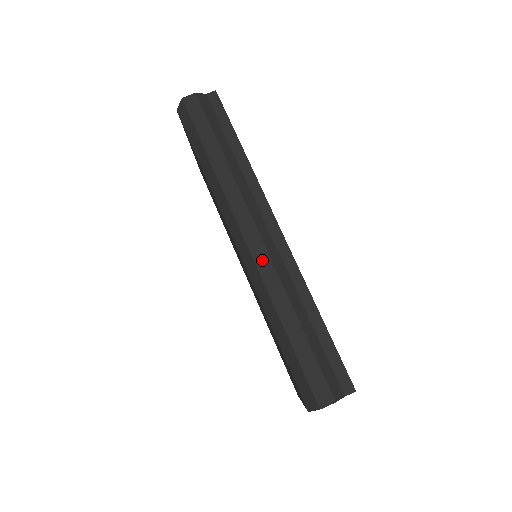
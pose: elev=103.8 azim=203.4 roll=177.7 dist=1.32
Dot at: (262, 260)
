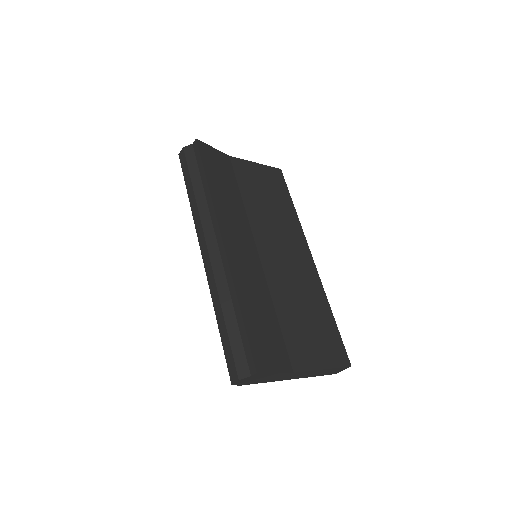
Dot at: (208, 268)
